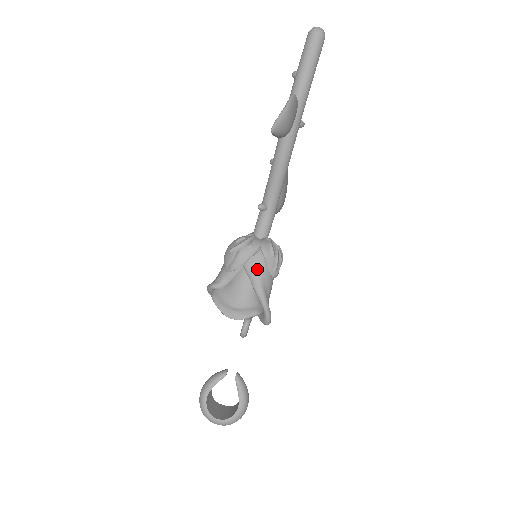
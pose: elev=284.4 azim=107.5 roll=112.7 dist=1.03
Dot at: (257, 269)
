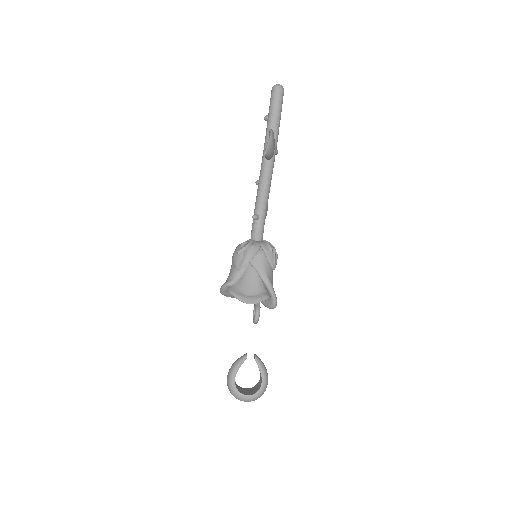
Dot at: (261, 263)
